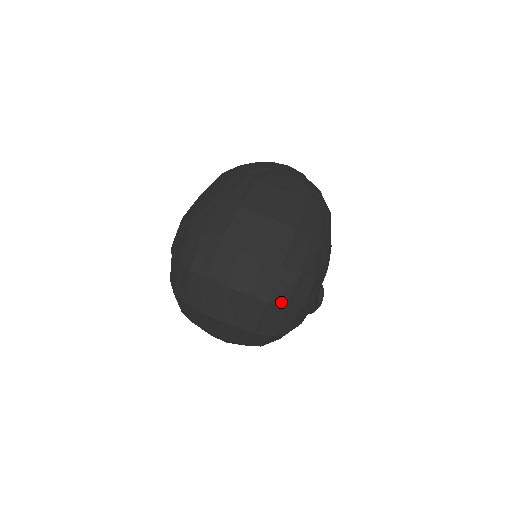
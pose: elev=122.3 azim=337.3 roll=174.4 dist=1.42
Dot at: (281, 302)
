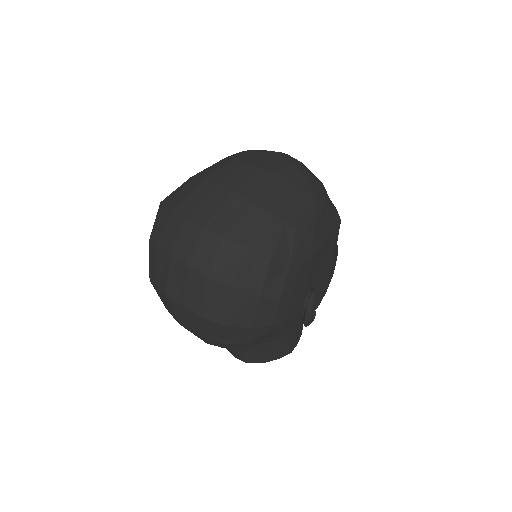
Dot at: (224, 279)
